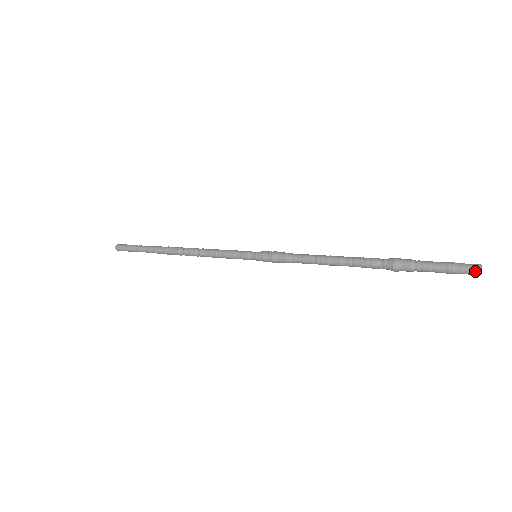
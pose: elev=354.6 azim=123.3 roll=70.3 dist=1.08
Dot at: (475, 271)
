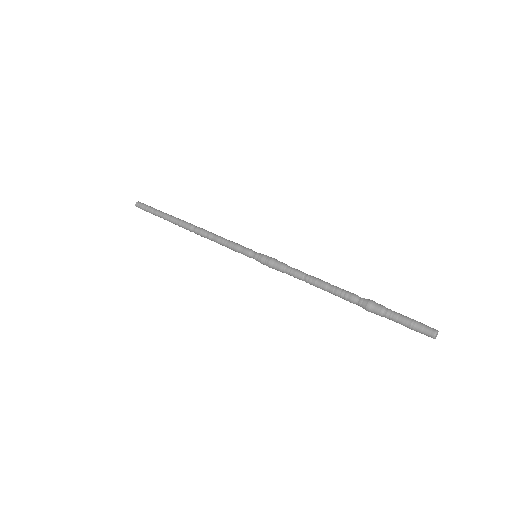
Dot at: (430, 336)
